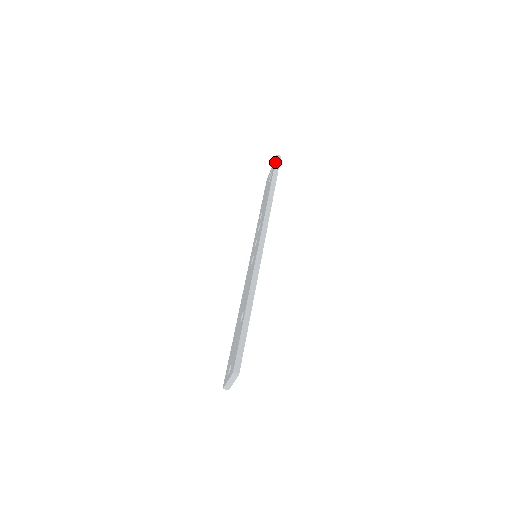
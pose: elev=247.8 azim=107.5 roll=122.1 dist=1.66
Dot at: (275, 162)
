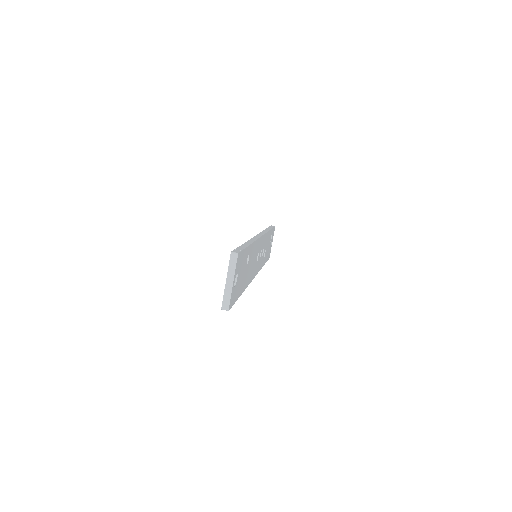
Dot at: (270, 226)
